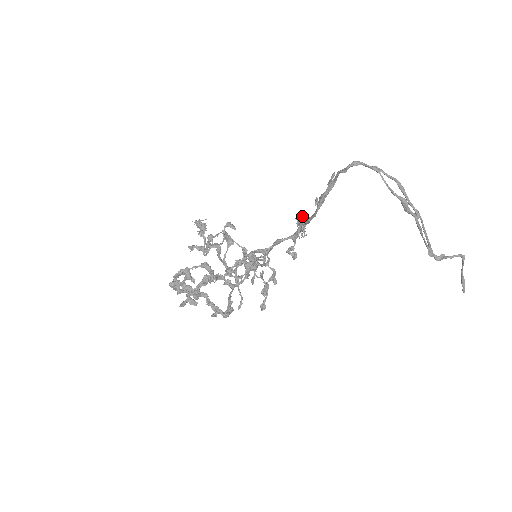
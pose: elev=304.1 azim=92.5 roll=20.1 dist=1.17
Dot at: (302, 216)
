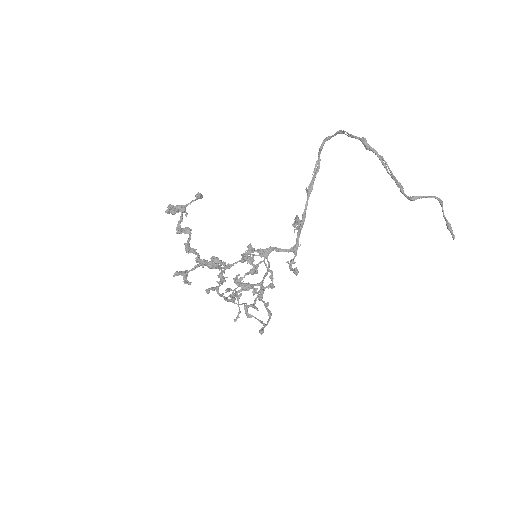
Dot at: occluded
